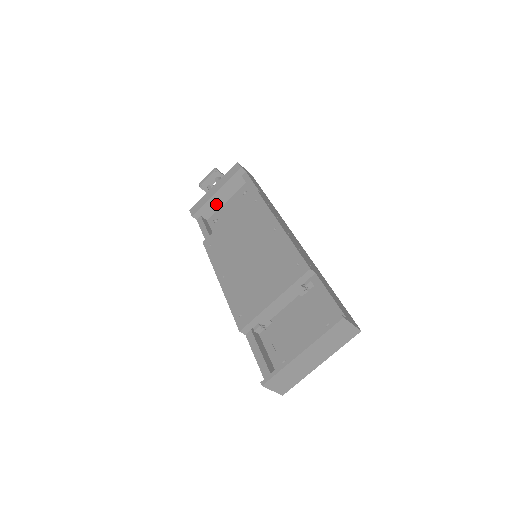
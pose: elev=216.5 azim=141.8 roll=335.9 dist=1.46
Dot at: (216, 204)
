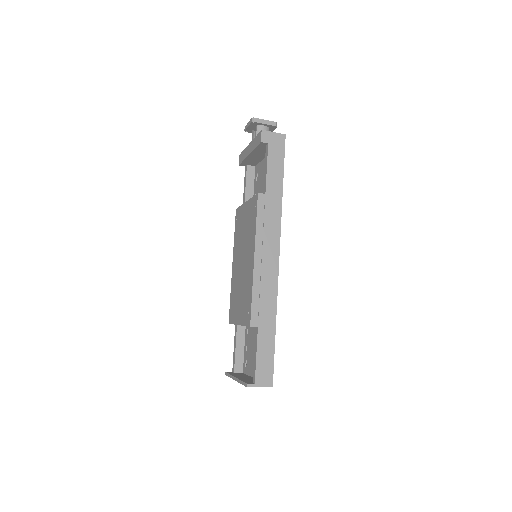
Dot at: (256, 159)
